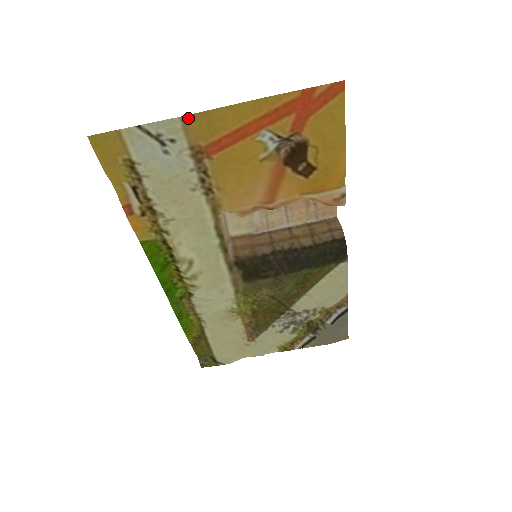
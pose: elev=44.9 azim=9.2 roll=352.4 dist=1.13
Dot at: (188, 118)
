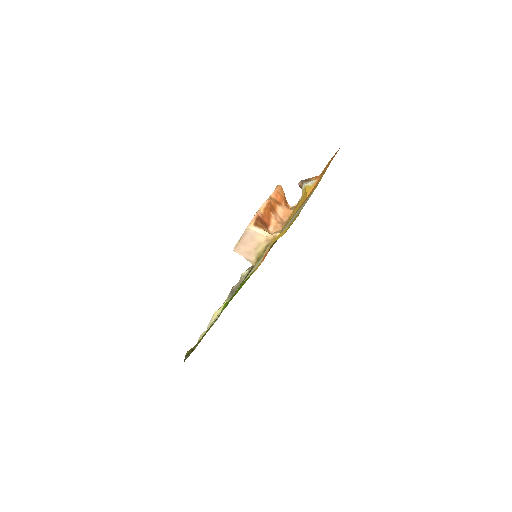
Dot at: occluded
